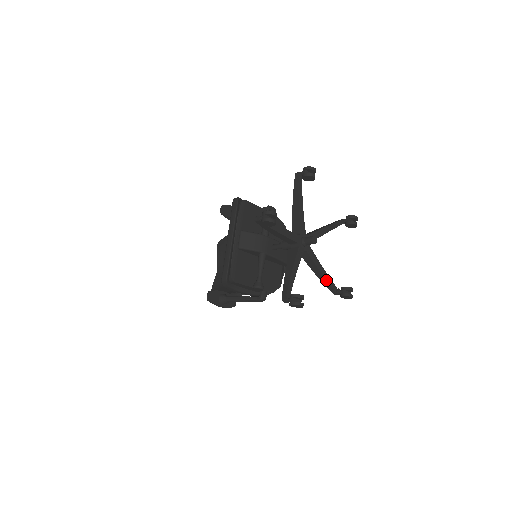
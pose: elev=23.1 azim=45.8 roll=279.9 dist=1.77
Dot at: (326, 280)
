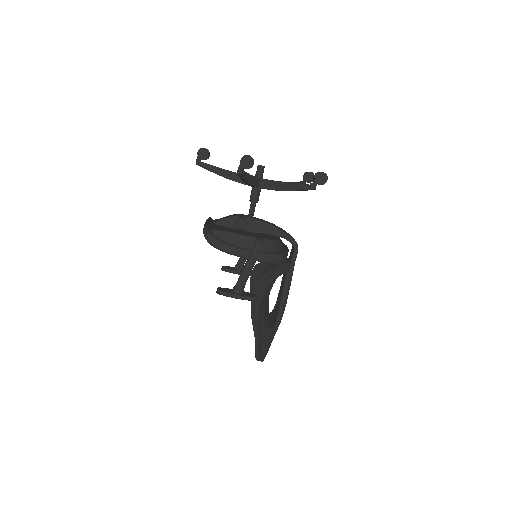
Dot at: (295, 184)
